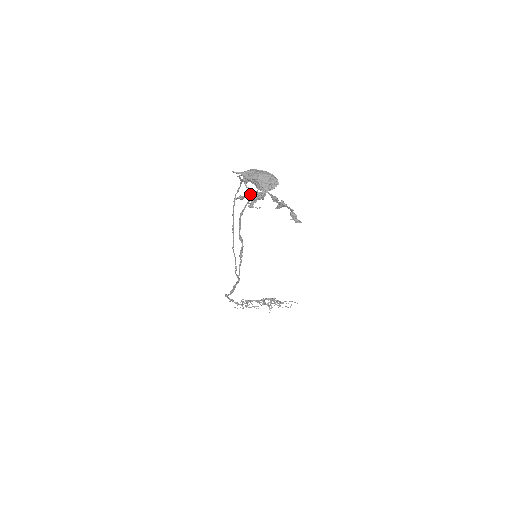
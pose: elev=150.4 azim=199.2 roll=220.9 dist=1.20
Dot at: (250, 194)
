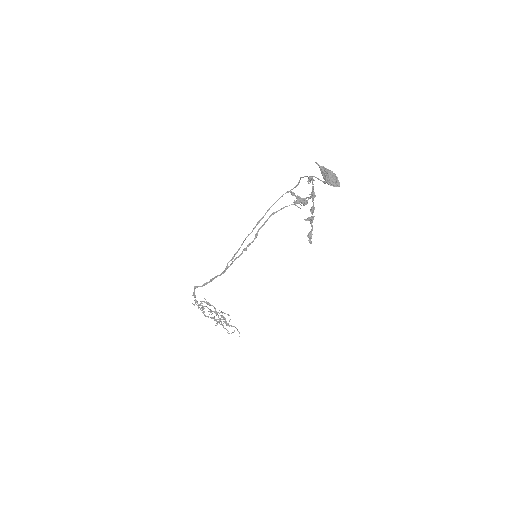
Dot at: occluded
